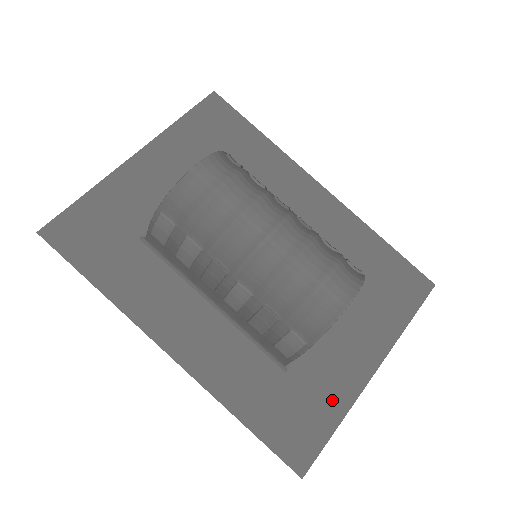
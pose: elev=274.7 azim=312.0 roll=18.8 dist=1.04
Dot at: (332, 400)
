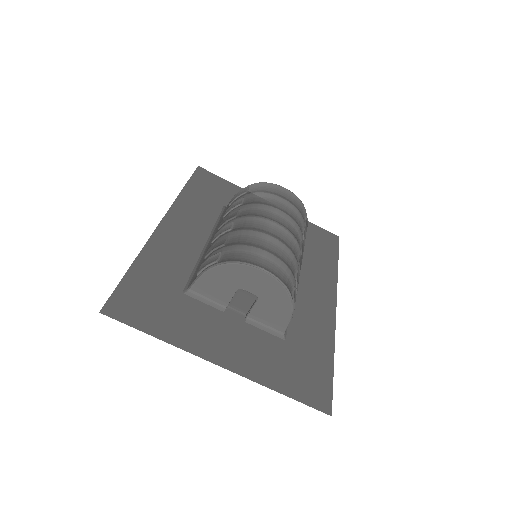
Dot at: (176, 330)
